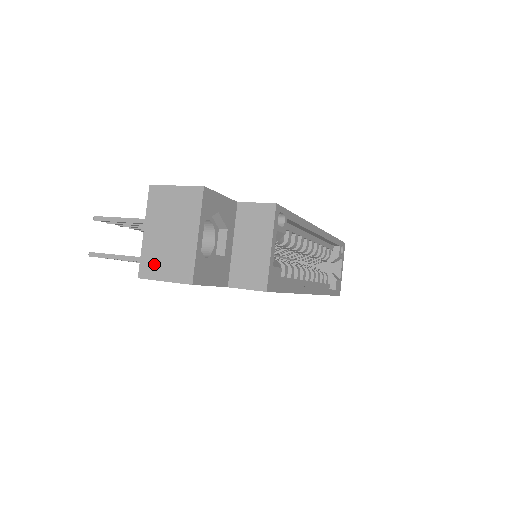
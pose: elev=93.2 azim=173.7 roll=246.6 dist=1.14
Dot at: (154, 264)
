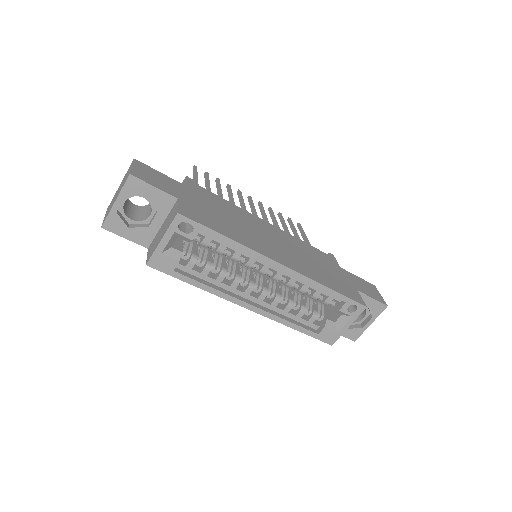
Dot at: (110, 205)
